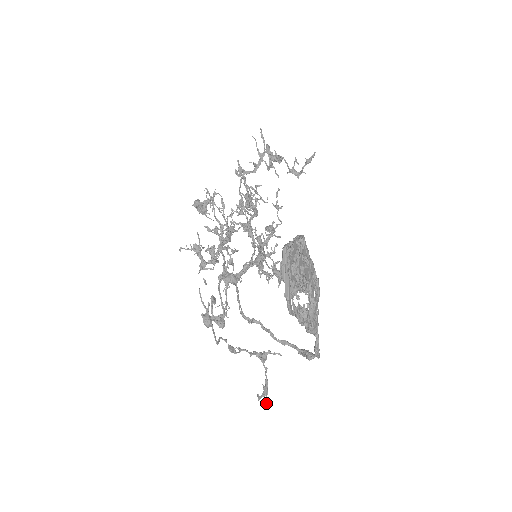
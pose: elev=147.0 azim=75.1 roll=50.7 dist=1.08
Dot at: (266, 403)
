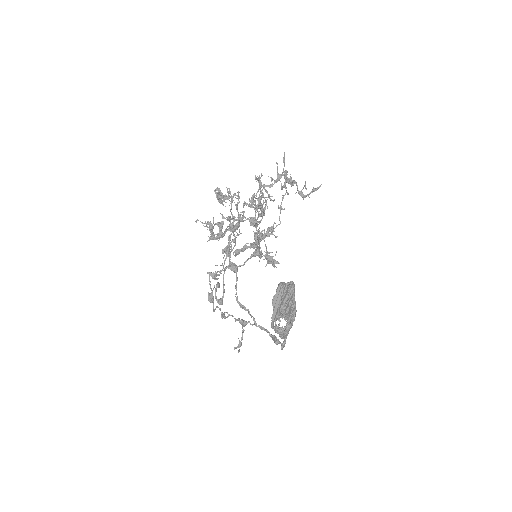
Dot at: (238, 351)
